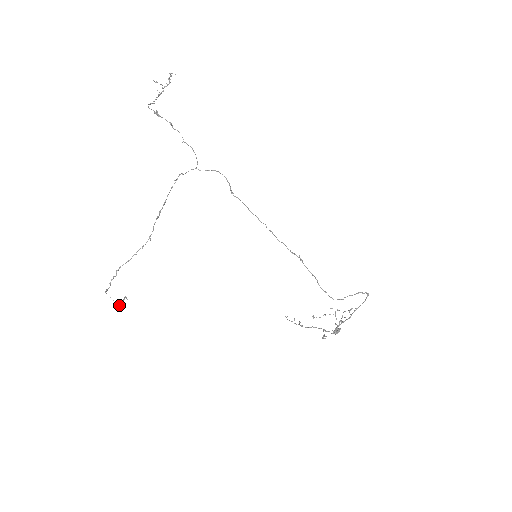
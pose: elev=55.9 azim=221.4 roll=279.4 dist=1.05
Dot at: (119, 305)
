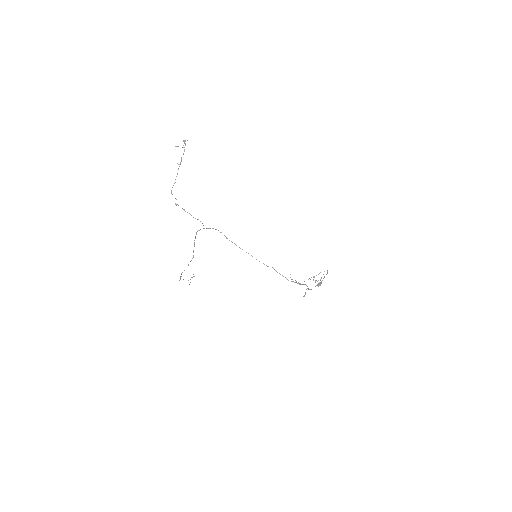
Dot at: occluded
